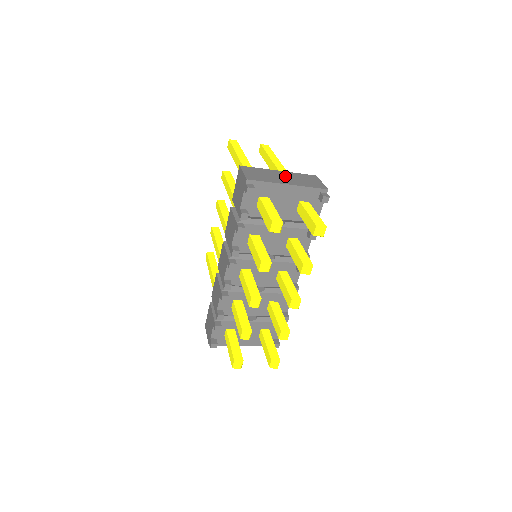
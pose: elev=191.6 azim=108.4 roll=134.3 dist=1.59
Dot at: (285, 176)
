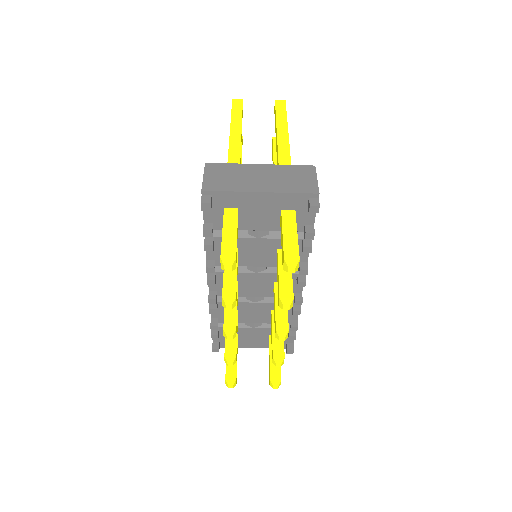
Dot at: (263, 175)
